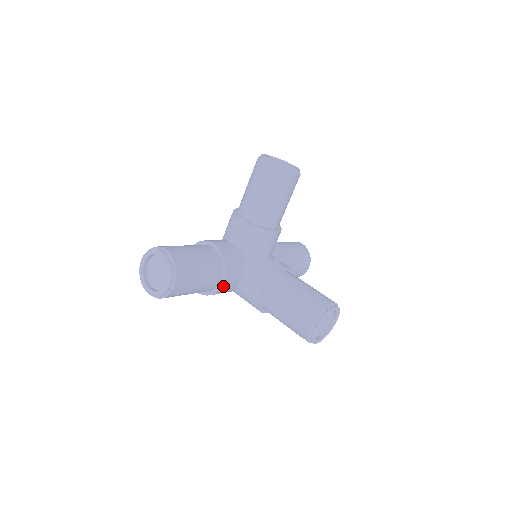
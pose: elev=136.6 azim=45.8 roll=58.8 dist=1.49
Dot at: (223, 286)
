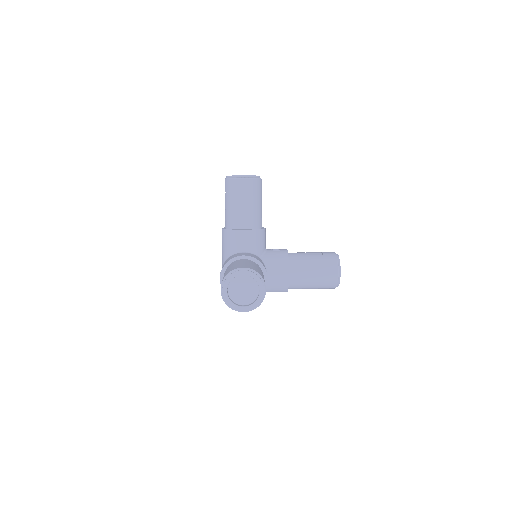
Dot at: (266, 283)
